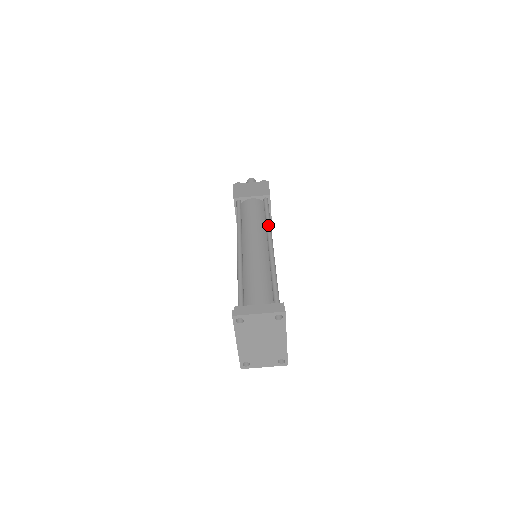
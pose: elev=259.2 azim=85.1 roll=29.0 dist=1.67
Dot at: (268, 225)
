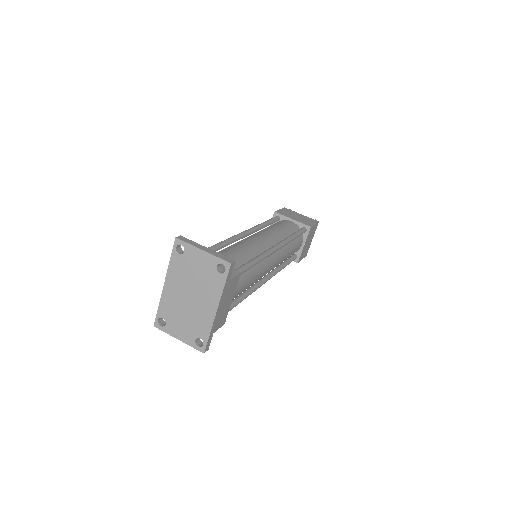
Dot at: (288, 238)
